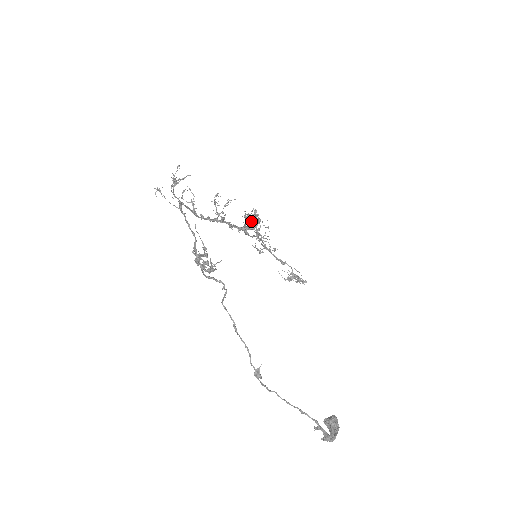
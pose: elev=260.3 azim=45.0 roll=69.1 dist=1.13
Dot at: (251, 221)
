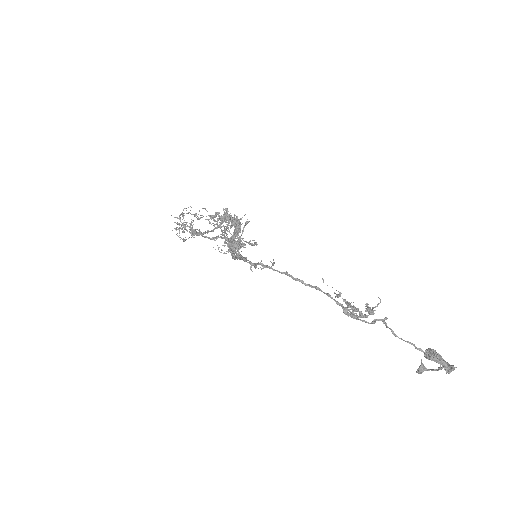
Dot at: (223, 222)
